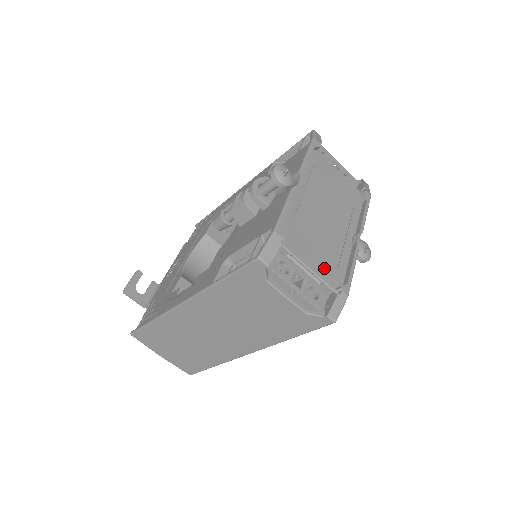
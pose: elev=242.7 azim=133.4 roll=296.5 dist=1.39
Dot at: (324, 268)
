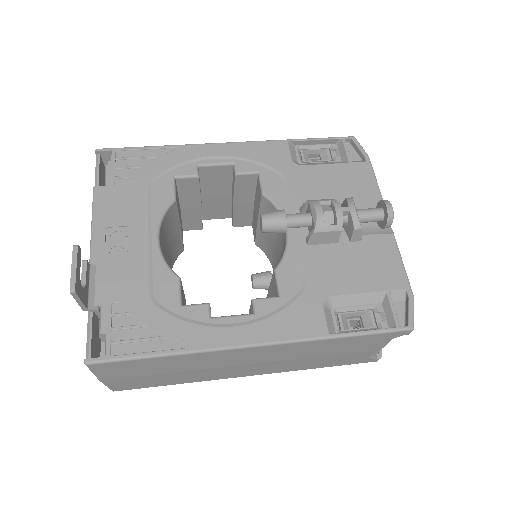
Dot at: occluded
